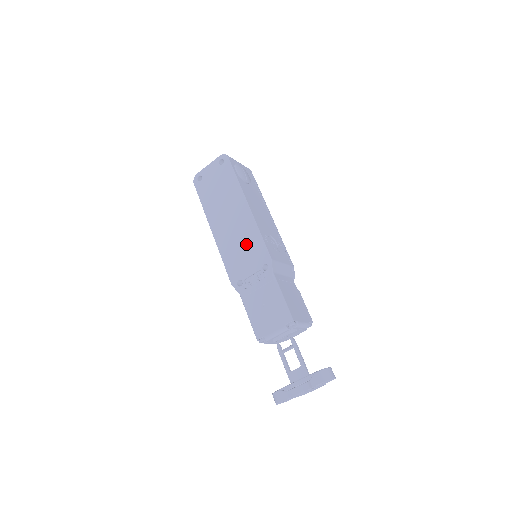
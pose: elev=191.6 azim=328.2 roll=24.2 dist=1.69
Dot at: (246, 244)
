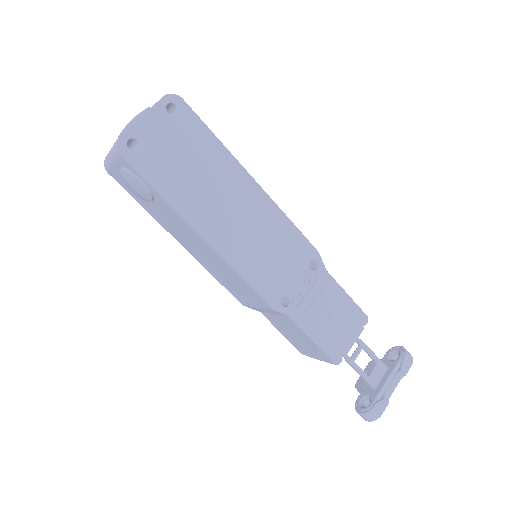
Dot at: (275, 242)
